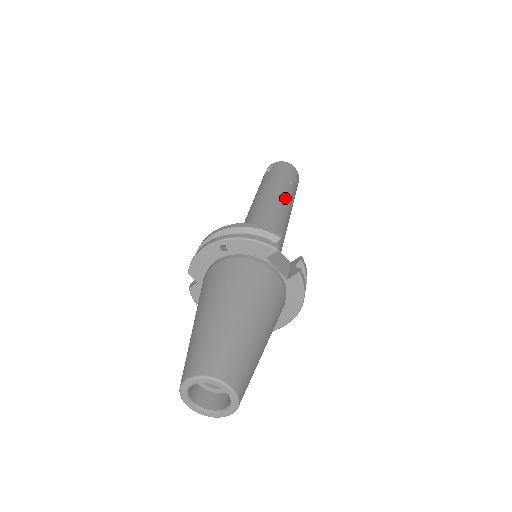
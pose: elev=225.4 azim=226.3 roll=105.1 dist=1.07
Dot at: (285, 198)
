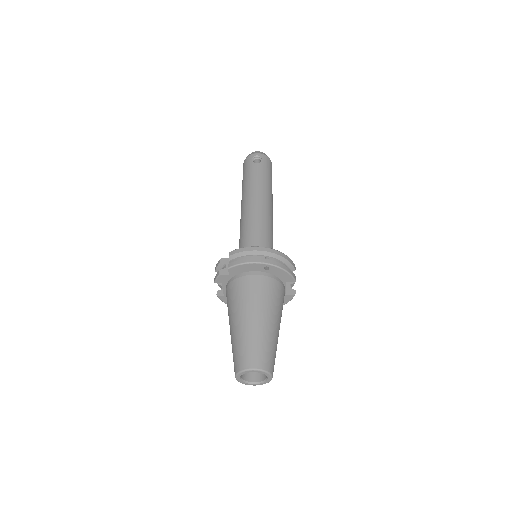
Dot at: occluded
